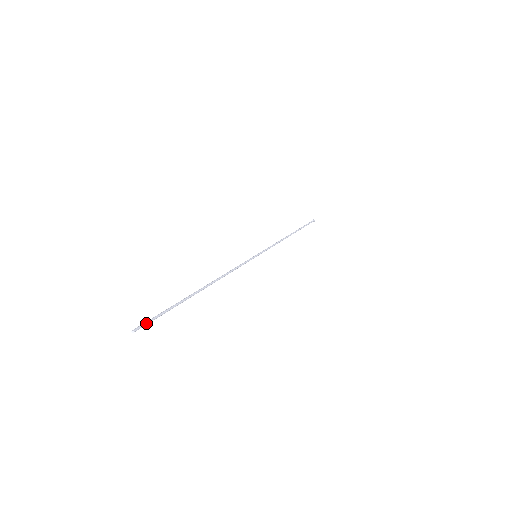
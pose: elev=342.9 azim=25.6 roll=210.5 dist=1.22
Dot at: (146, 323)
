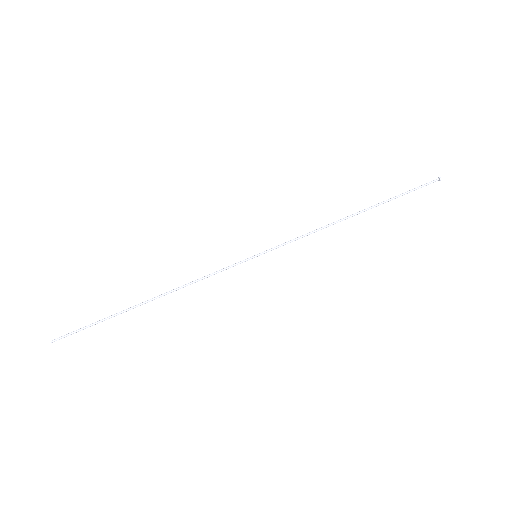
Dot at: (66, 335)
